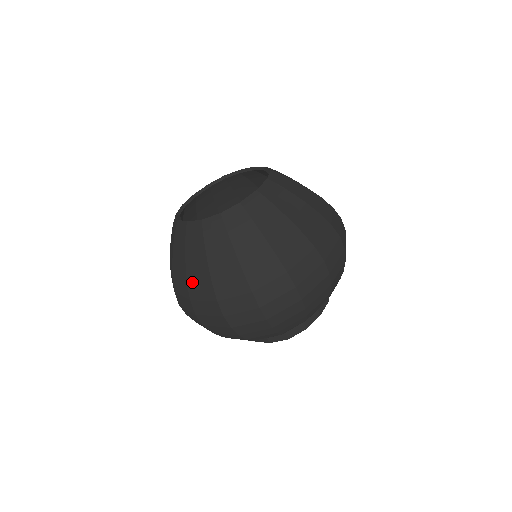
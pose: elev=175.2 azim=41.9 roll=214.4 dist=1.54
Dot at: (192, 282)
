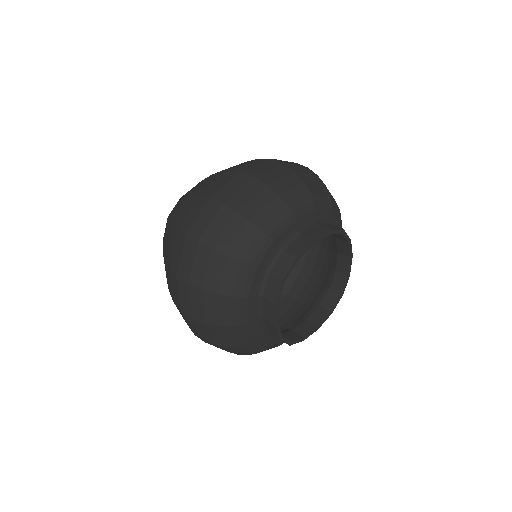
Dot at: occluded
